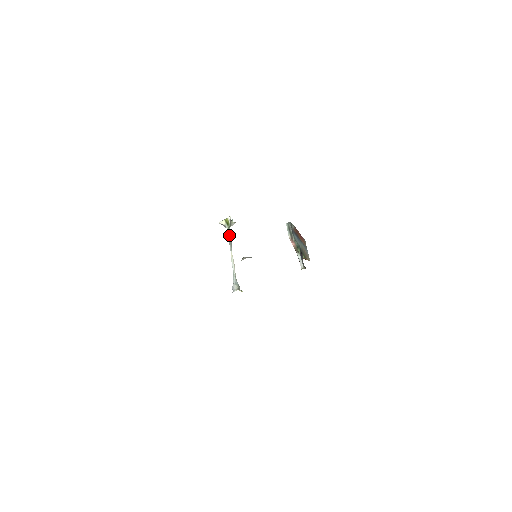
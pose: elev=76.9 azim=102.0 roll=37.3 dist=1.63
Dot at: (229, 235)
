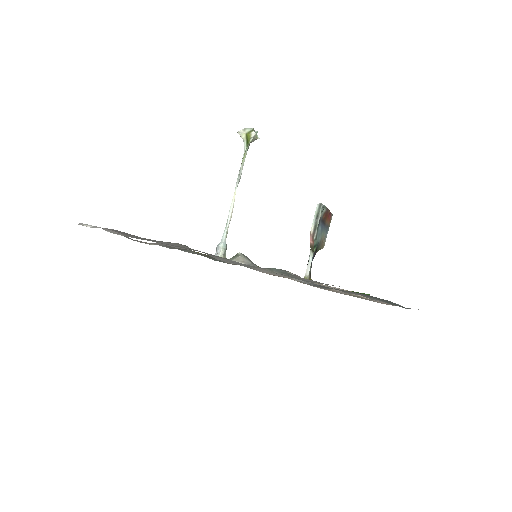
Dot at: (243, 160)
